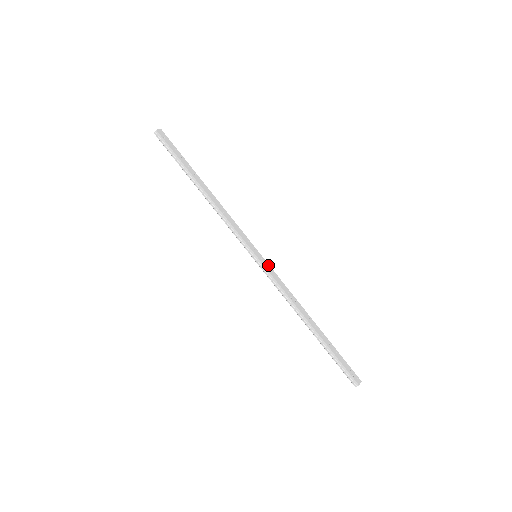
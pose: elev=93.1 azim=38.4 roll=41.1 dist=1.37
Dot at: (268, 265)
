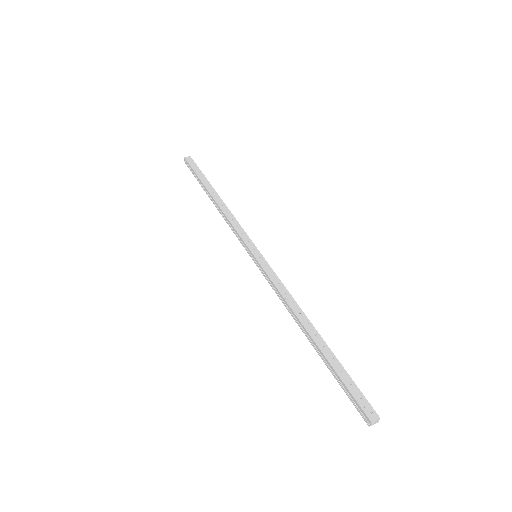
Dot at: (267, 264)
